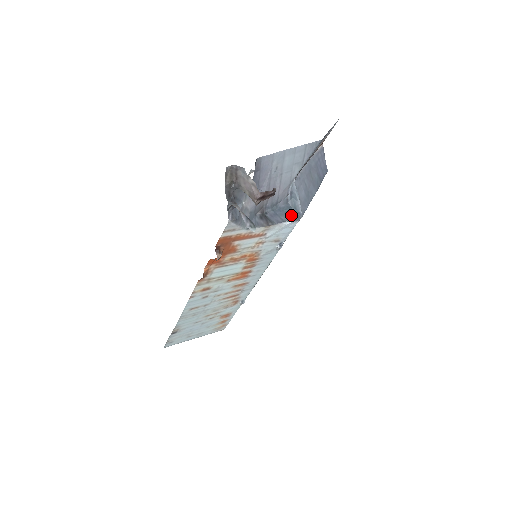
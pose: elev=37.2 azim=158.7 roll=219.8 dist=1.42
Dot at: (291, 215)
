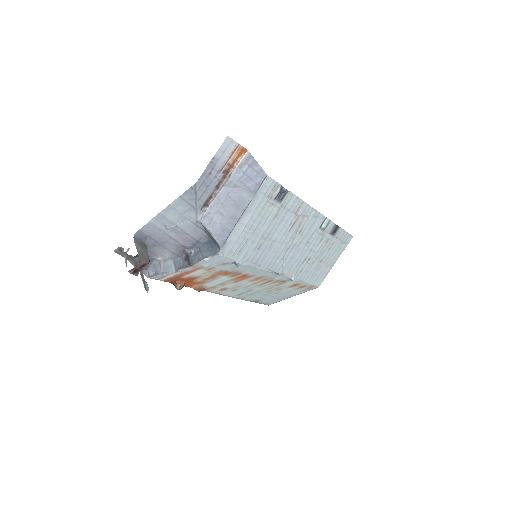
Dot at: (212, 249)
